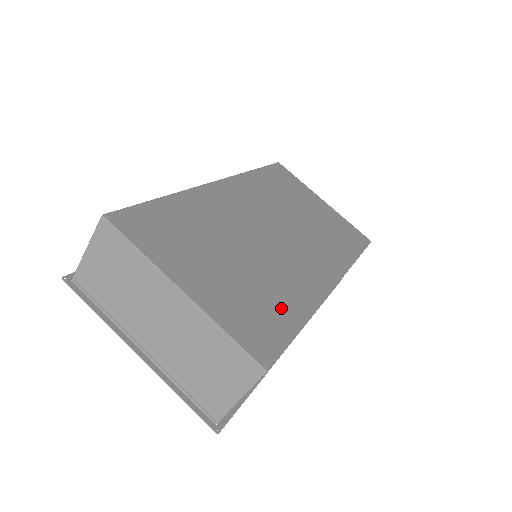
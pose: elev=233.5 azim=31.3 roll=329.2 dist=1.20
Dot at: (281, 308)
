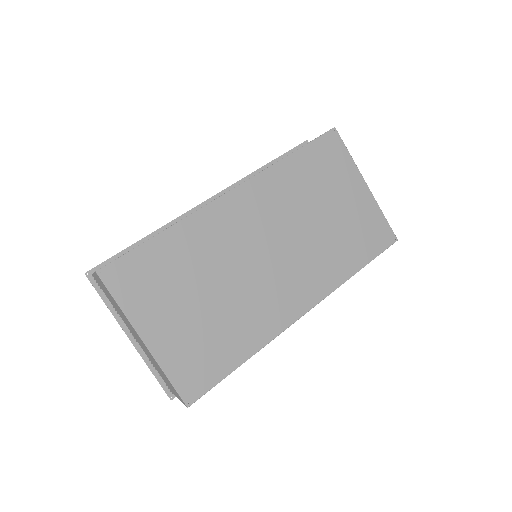
Dot at: (229, 348)
